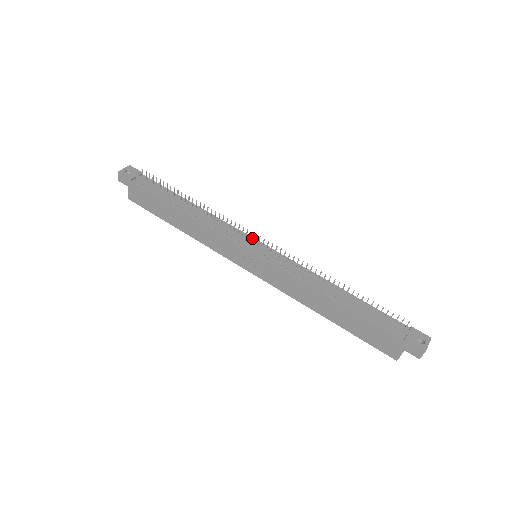
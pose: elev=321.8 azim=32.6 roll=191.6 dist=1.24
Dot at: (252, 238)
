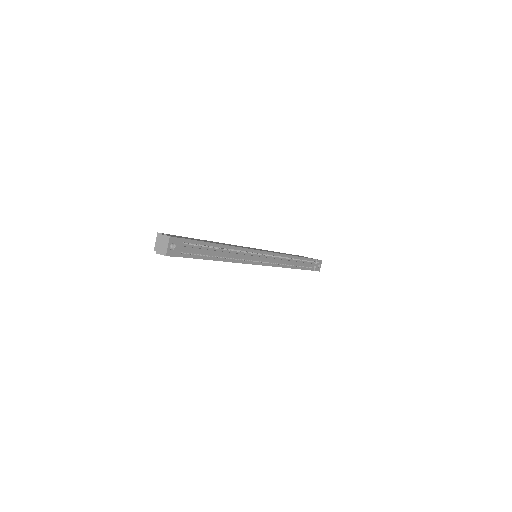
Dot at: (261, 252)
